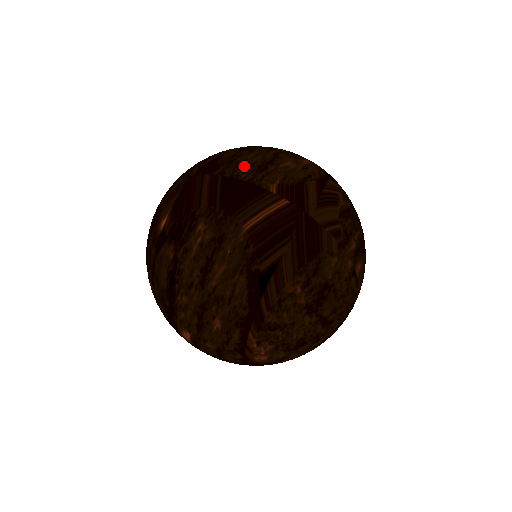
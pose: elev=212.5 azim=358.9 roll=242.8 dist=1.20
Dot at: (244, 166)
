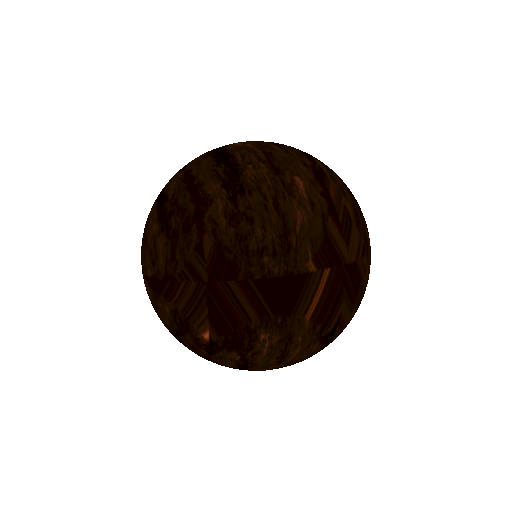
Dot at: (267, 256)
